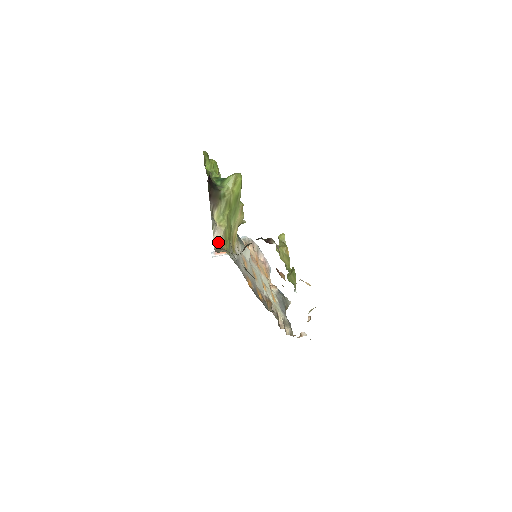
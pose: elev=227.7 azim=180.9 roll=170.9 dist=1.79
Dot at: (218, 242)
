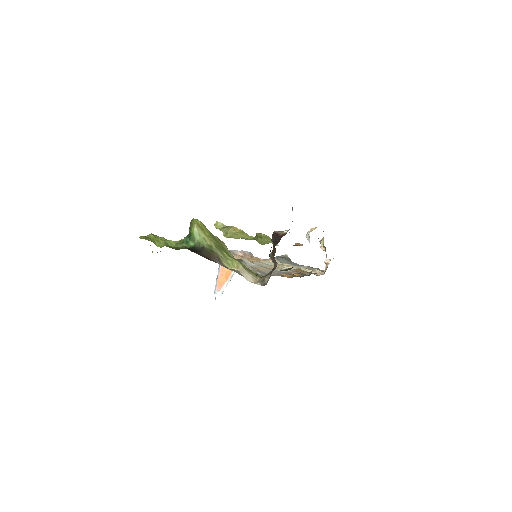
Dot at: (252, 279)
